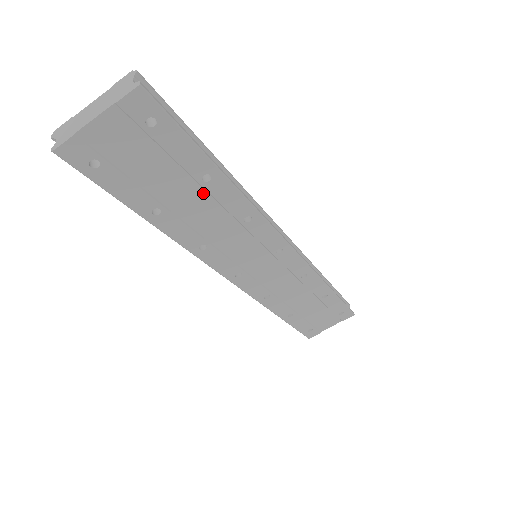
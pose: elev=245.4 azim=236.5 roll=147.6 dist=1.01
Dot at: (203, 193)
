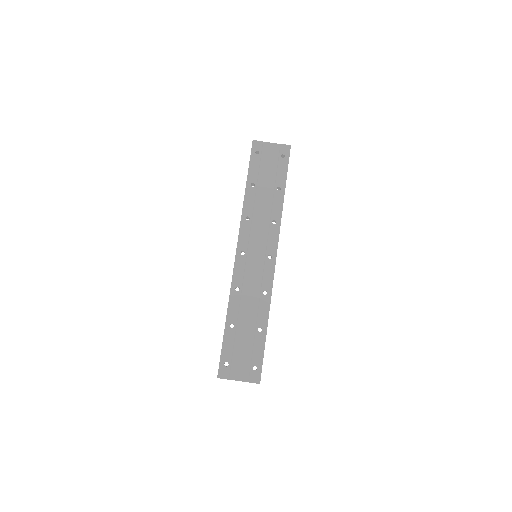
Dot at: (272, 194)
